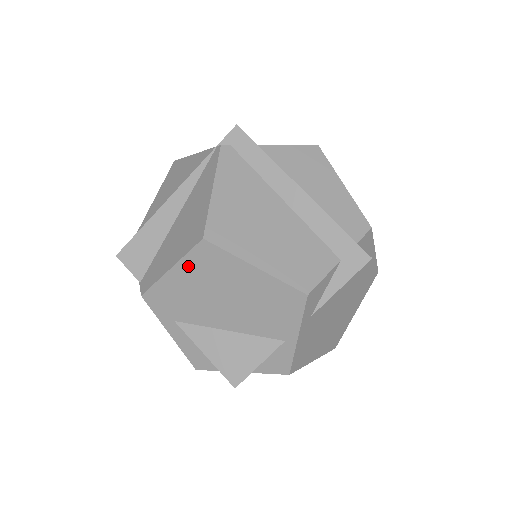
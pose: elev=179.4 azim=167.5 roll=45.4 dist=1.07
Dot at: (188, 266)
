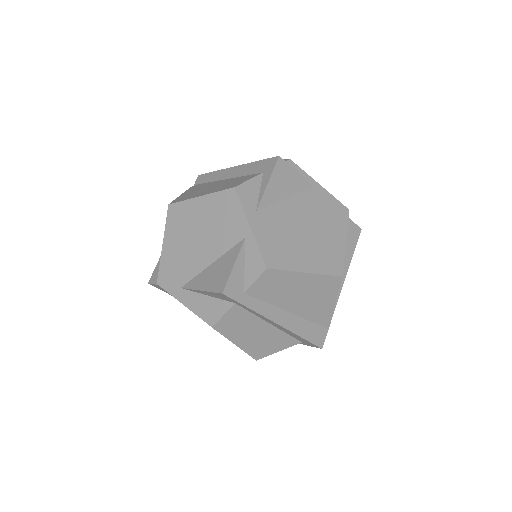
Dot at: (170, 232)
